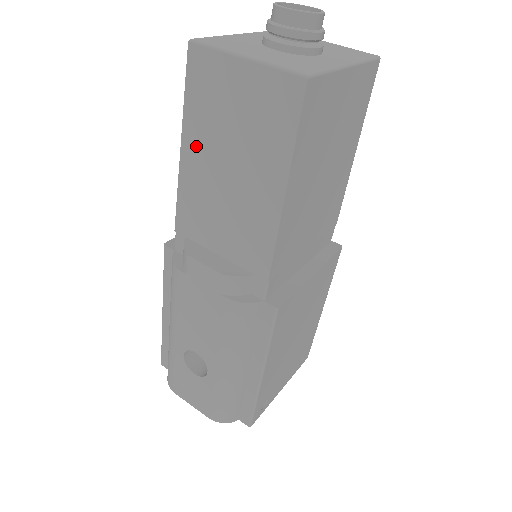
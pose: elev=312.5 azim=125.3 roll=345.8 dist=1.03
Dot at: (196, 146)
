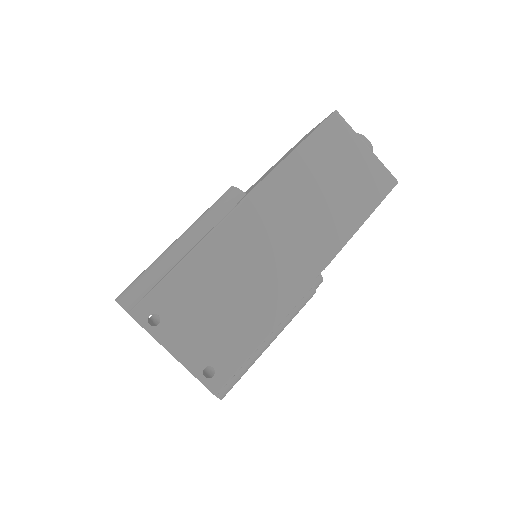
Dot at: occluded
